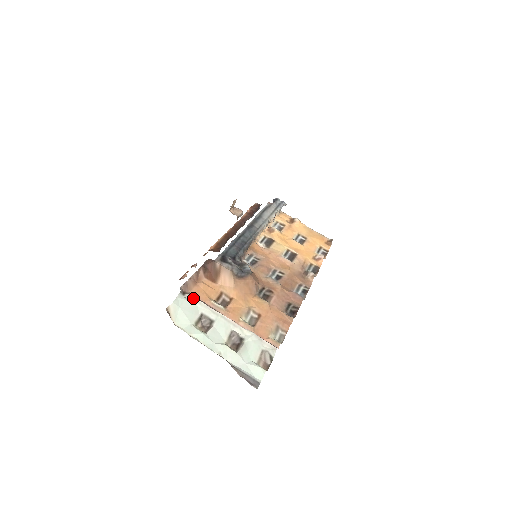
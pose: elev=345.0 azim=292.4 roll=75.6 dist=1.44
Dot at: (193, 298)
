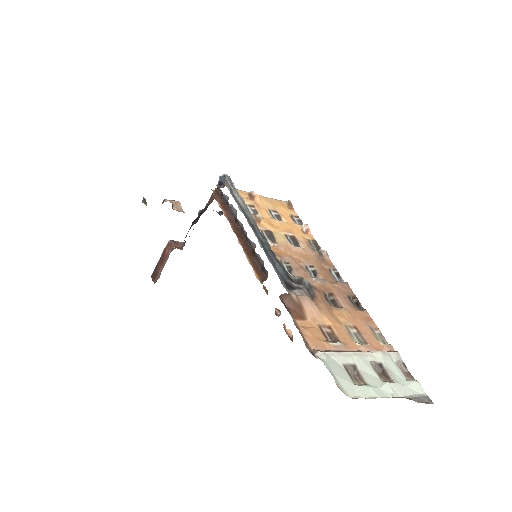
Dot at: (325, 354)
